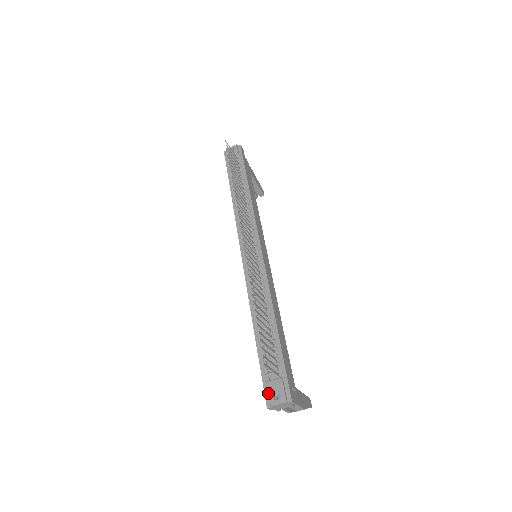
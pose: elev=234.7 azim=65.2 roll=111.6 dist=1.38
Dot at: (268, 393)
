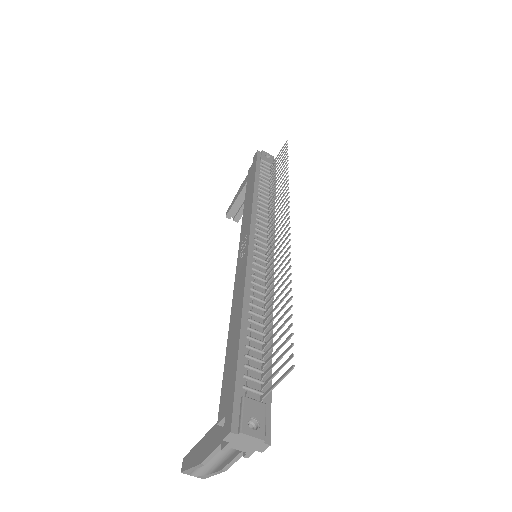
Dot at: (242, 412)
